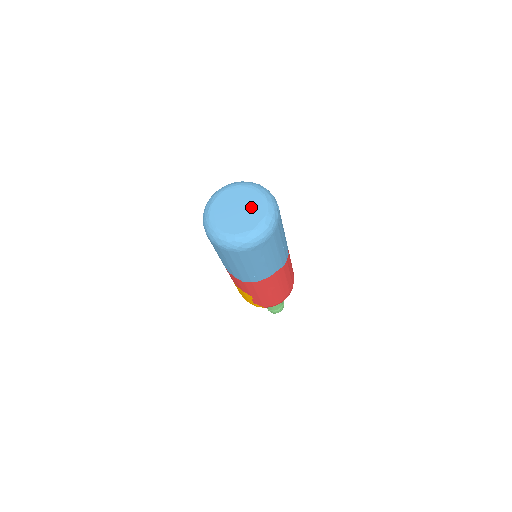
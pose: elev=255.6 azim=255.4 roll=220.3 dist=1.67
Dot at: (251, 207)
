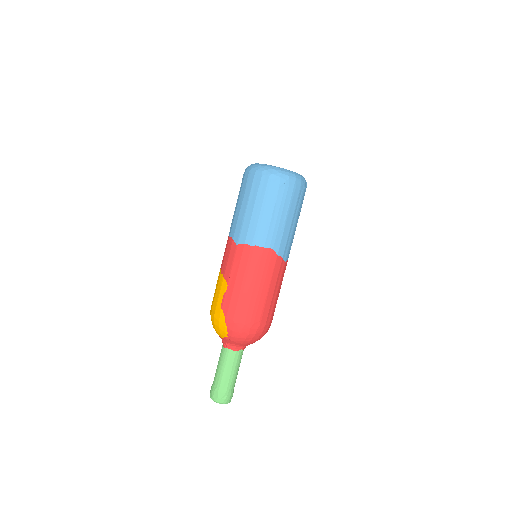
Dot at: occluded
